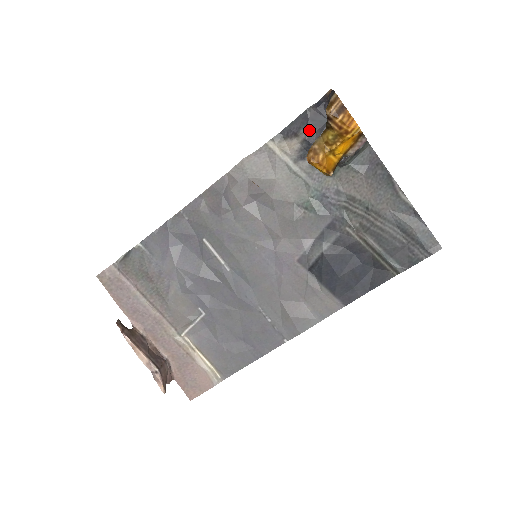
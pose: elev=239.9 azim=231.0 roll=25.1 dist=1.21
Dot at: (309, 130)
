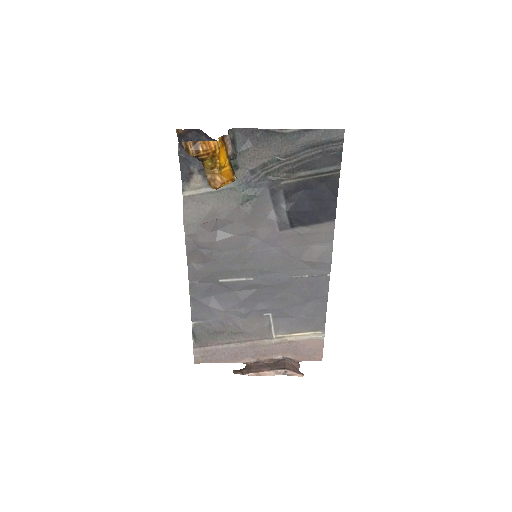
Dot at: (194, 163)
